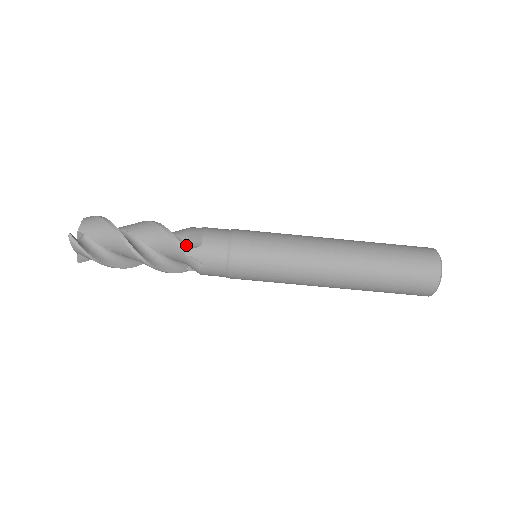
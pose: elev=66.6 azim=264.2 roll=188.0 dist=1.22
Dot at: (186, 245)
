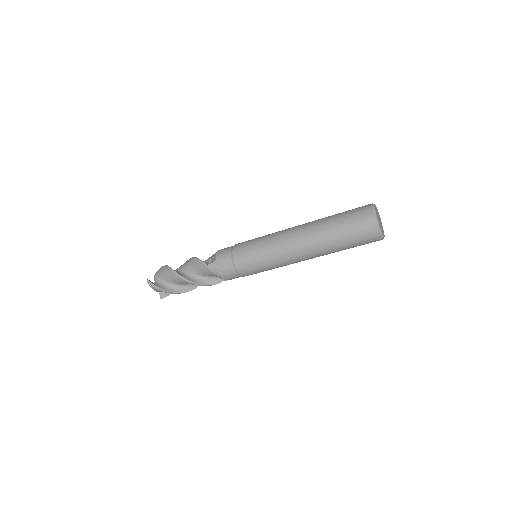
Dot at: occluded
